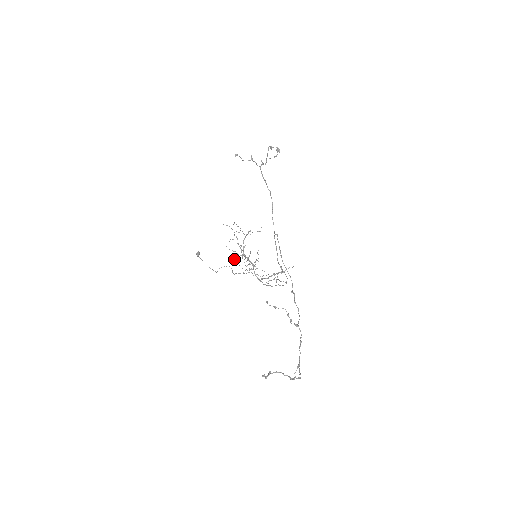
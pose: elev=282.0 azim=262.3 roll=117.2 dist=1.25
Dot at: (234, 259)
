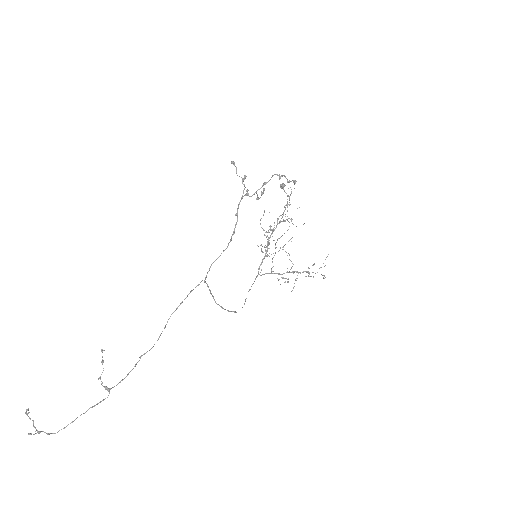
Dot at: (271, 230)
